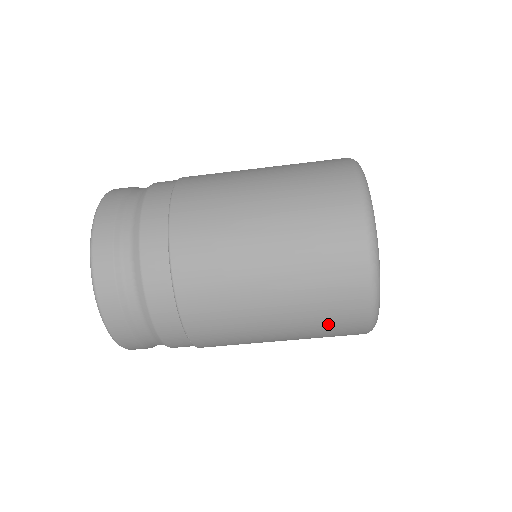
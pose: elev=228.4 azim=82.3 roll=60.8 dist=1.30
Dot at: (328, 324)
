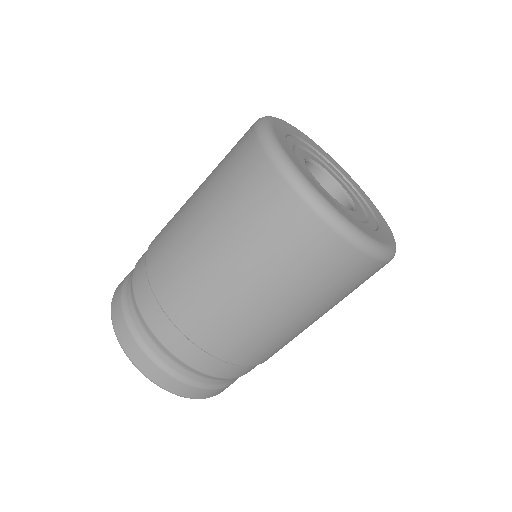
Dot at: (317, 273)
